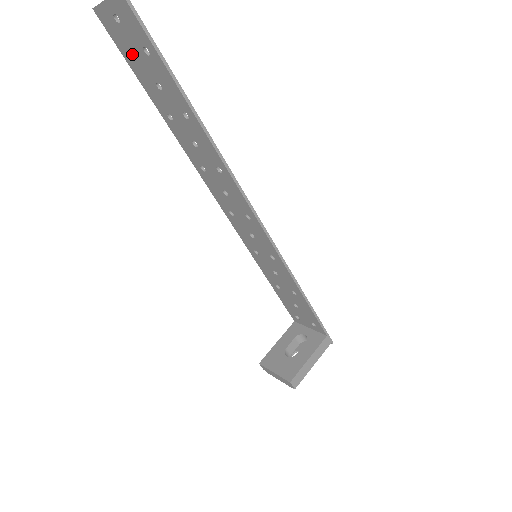
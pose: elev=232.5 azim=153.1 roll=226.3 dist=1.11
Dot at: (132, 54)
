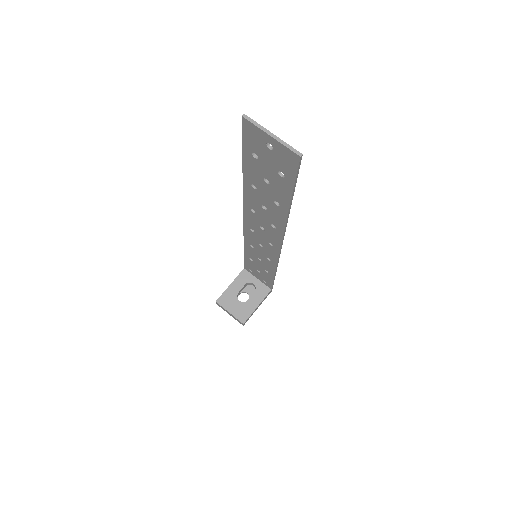
Dot at: (258, 157)
